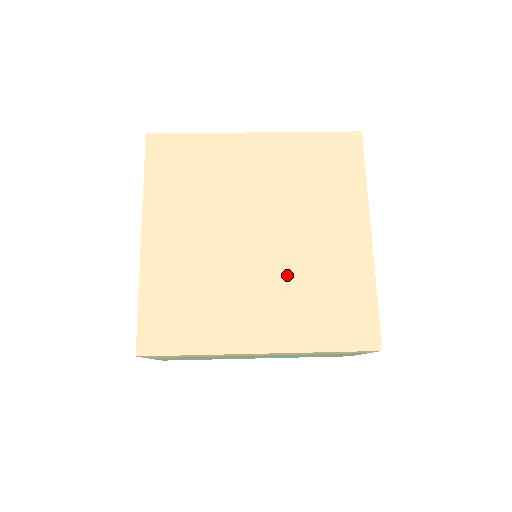
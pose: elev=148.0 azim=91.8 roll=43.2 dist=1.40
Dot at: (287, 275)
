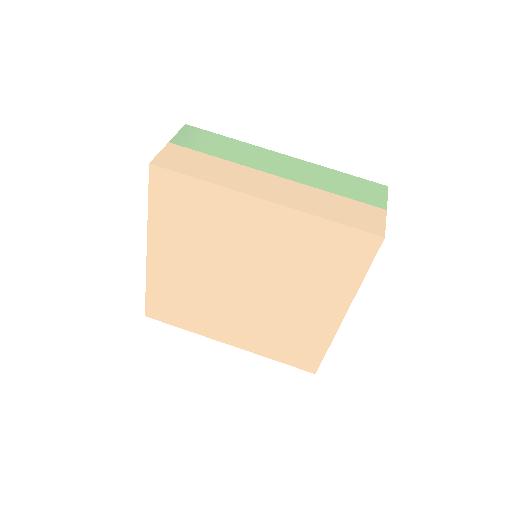
Dot at: (261, 315)
